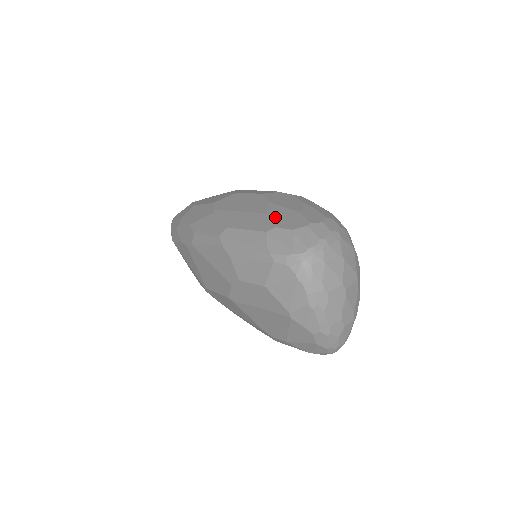
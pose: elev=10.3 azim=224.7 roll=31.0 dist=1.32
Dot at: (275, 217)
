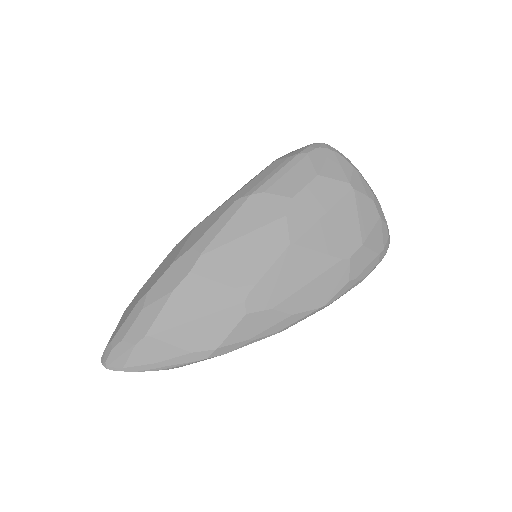
Dot at: occluded
